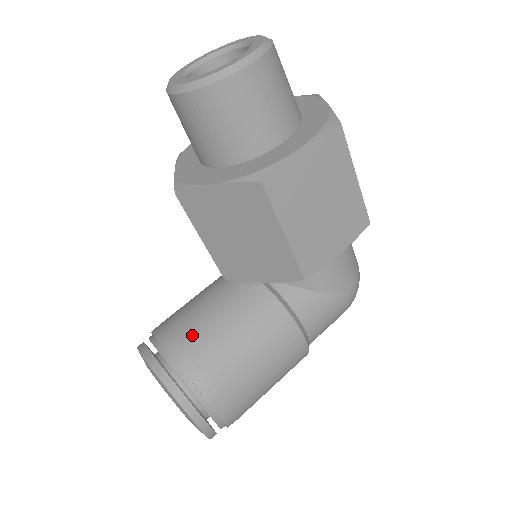
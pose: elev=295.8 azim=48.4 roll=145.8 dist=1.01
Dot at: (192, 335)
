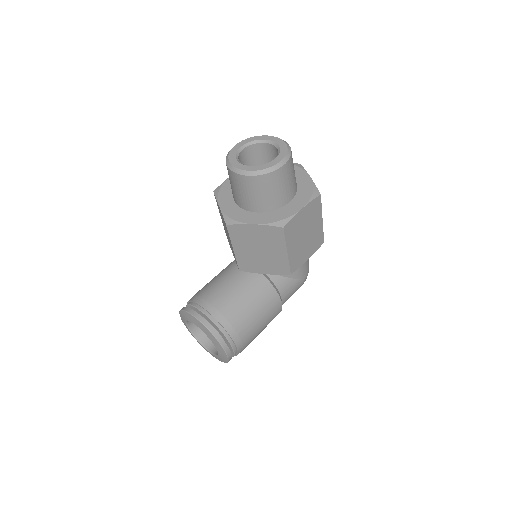
Dot at: (224, 304)
